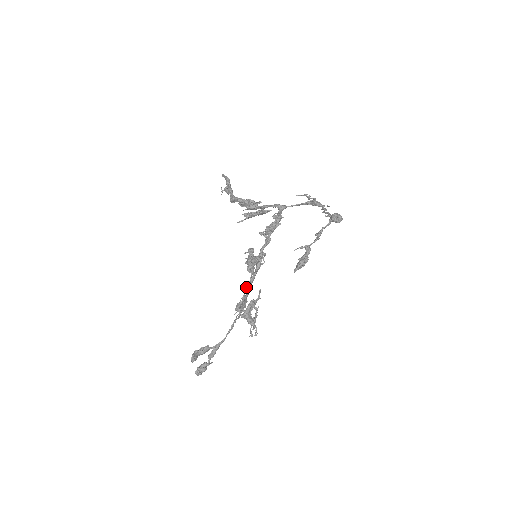
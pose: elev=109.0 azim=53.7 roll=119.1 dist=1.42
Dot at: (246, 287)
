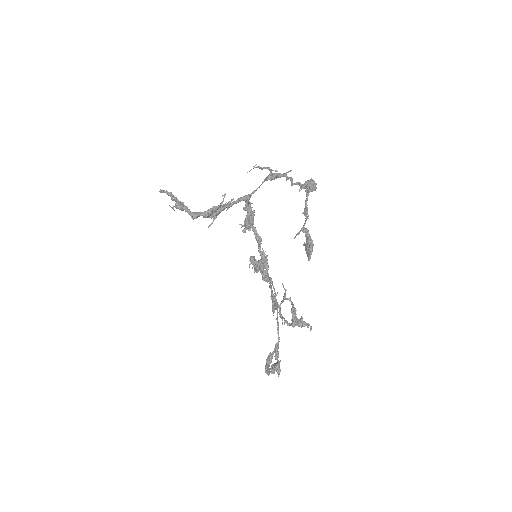
Dot at: occluded
